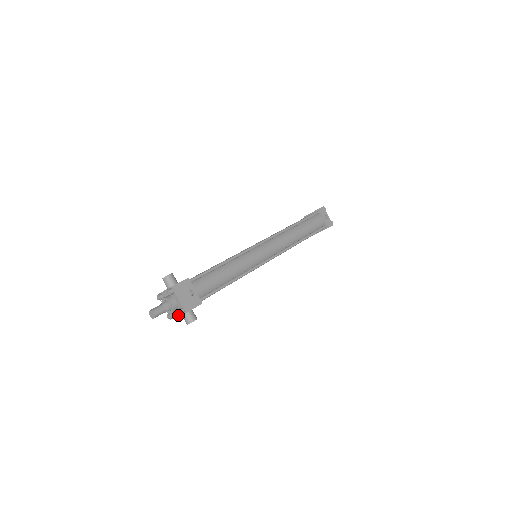
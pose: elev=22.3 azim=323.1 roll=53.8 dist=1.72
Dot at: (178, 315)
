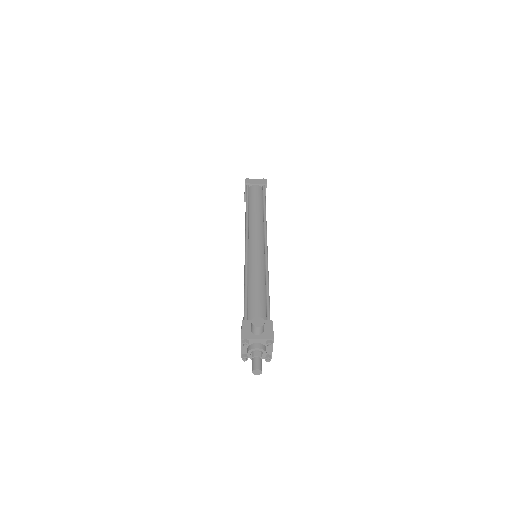
Dot at: occluded
